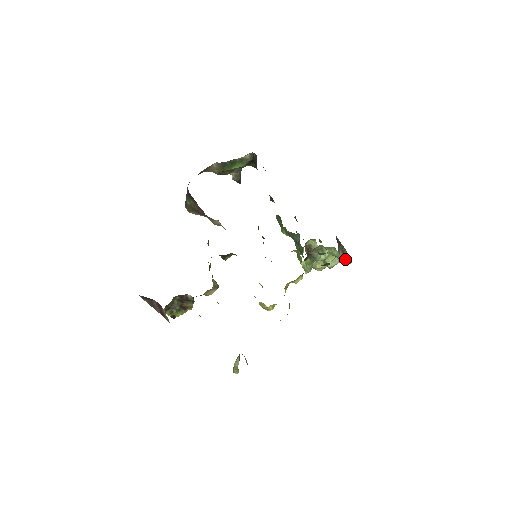
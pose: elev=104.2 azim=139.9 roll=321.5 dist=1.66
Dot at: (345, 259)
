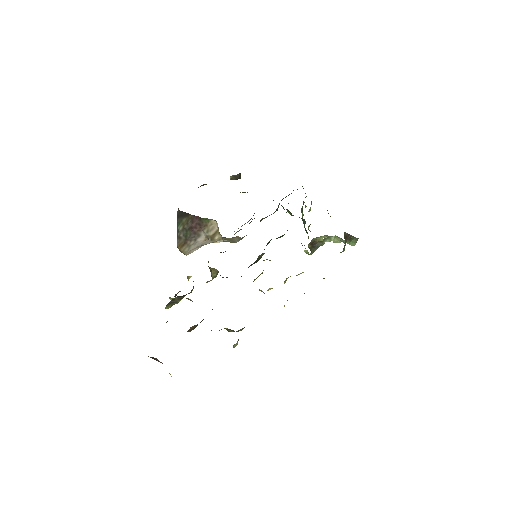
Dot at: (351, 243)
